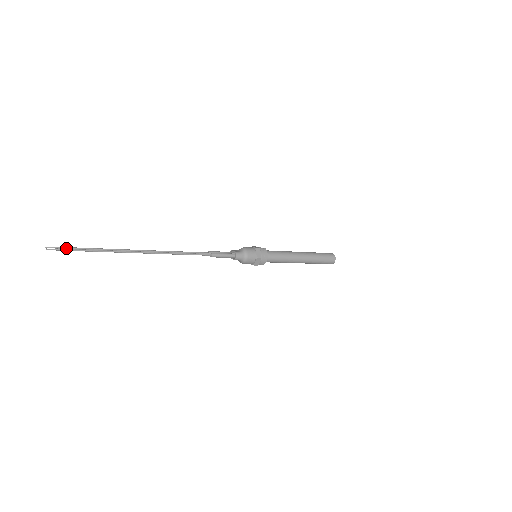
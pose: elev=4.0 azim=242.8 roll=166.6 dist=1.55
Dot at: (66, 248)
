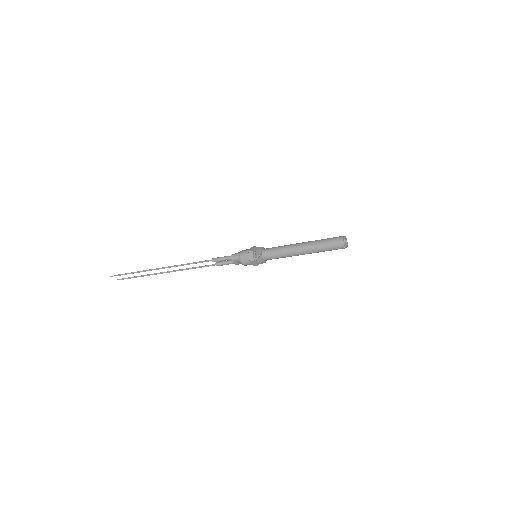
Dot at: (125, 278)
